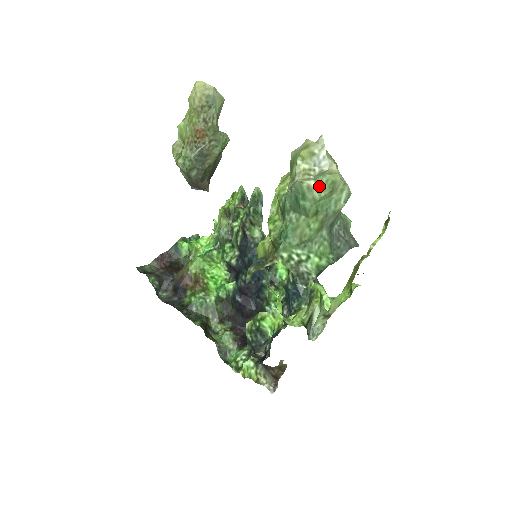
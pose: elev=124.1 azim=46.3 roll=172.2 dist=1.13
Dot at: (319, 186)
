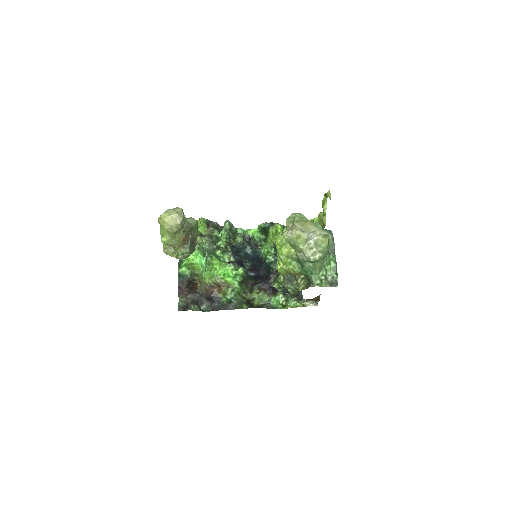
Dot at: (323, 253)
